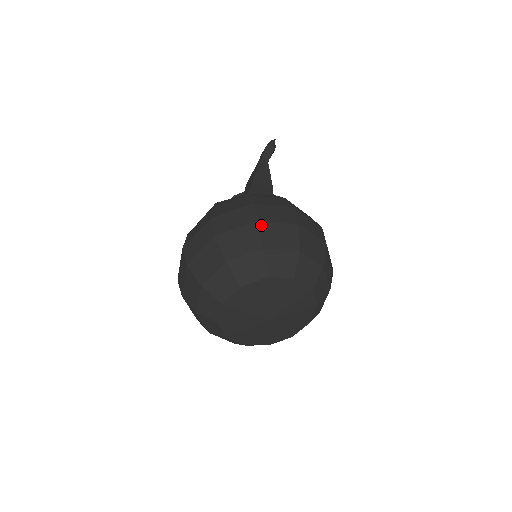
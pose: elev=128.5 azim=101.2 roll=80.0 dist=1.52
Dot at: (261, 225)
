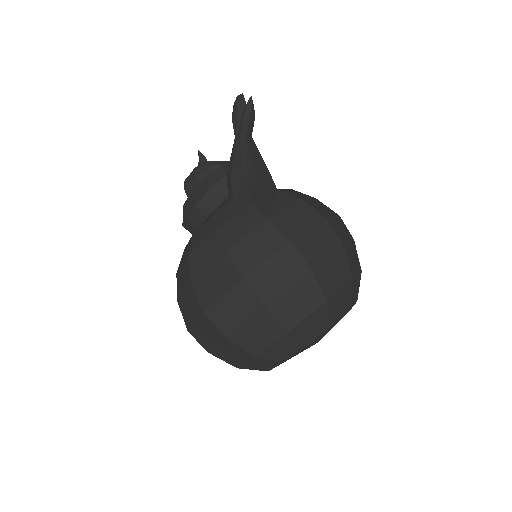
Dot at: (316, 272)
